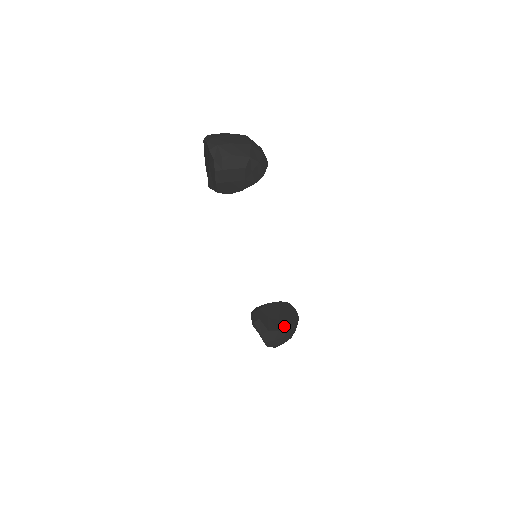
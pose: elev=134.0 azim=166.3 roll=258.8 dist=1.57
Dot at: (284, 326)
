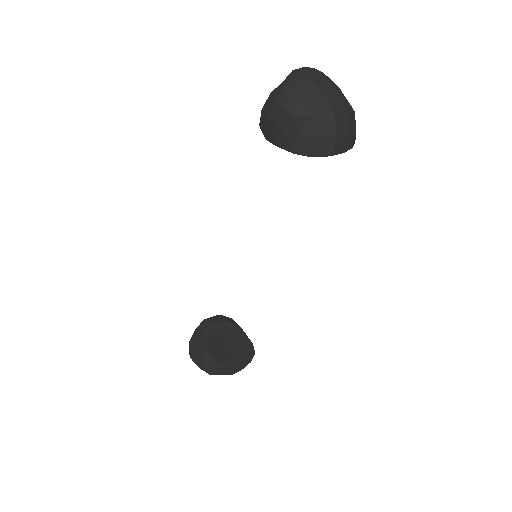
Dot at: (215, 354)
